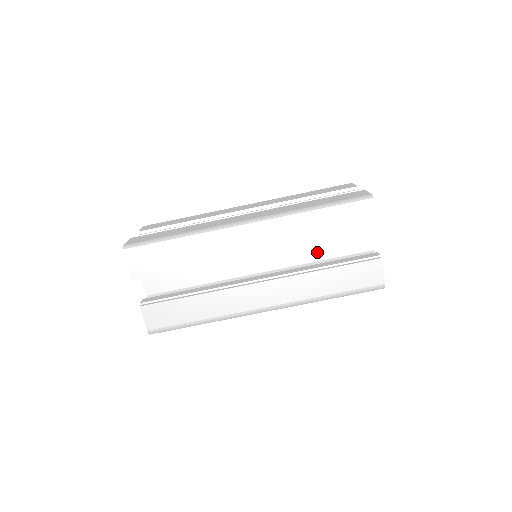
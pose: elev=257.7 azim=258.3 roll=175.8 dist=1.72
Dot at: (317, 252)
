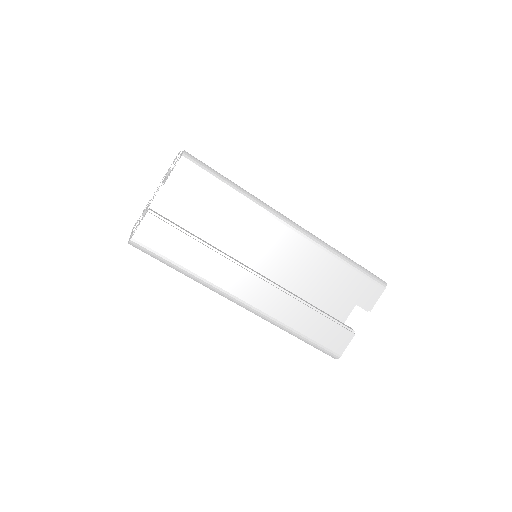
Dot at: (307, 292)
